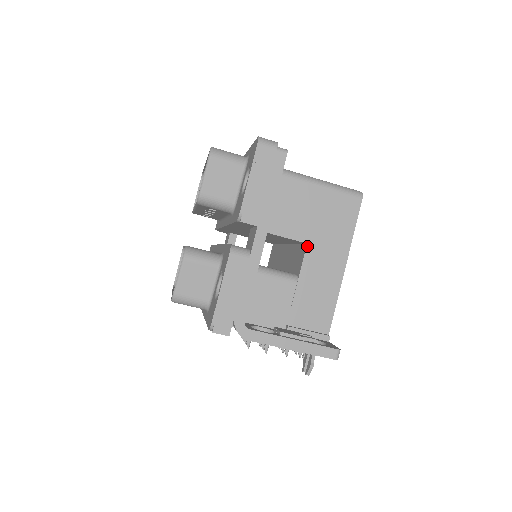
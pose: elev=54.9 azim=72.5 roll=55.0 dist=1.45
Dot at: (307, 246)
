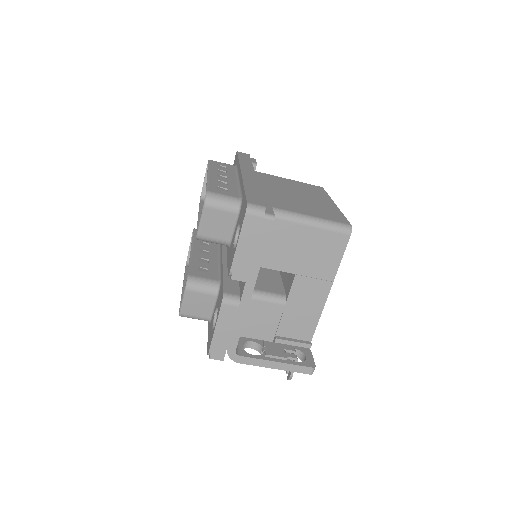
Dot at: (295, 276)
